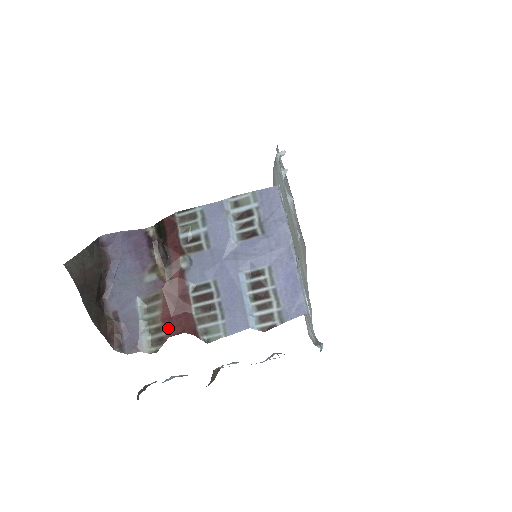
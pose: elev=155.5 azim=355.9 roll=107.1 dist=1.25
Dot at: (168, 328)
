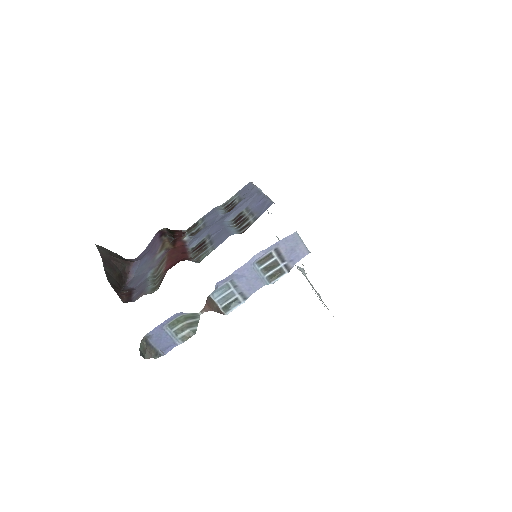
Dot at: (168, 269)
